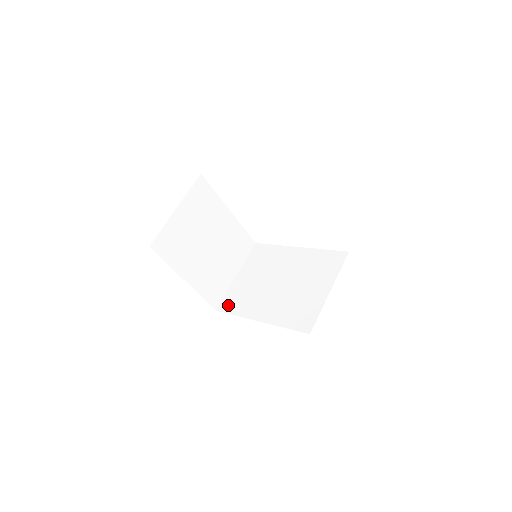
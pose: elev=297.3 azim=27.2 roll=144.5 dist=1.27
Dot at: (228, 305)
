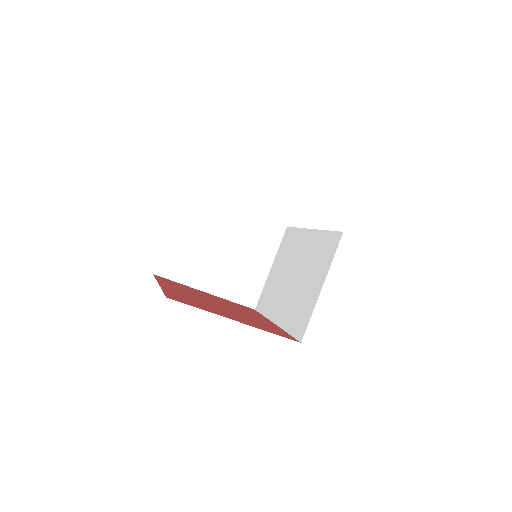
Dot at: (261, 303)
